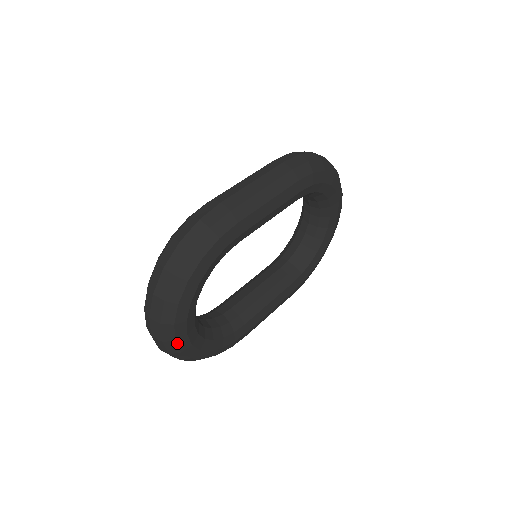
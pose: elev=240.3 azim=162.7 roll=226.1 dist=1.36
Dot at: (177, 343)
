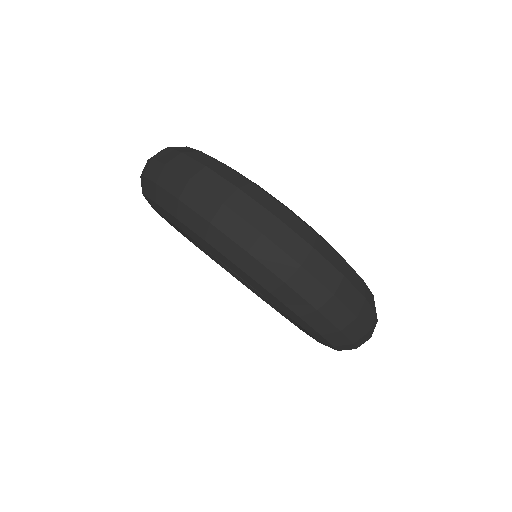
Dot at: (291, 213)
